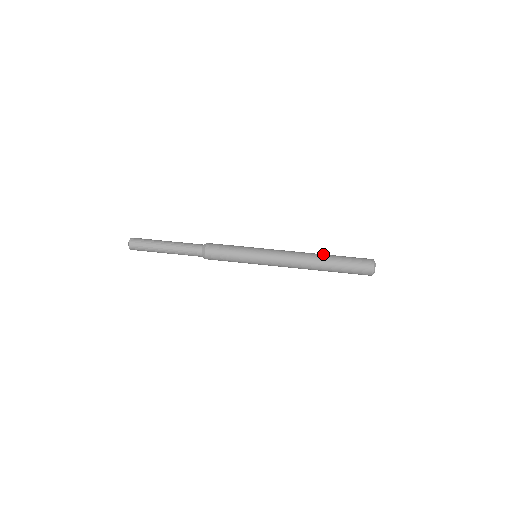
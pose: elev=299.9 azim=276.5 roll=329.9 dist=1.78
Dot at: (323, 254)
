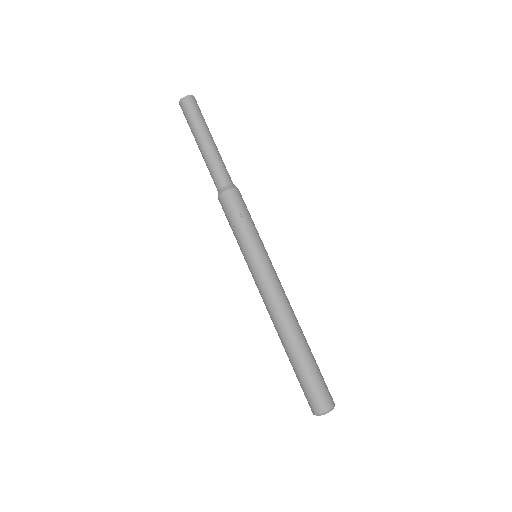
Dot at: (304, 338)
